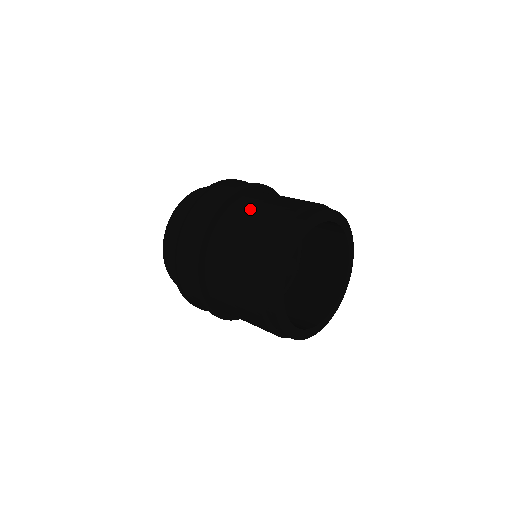
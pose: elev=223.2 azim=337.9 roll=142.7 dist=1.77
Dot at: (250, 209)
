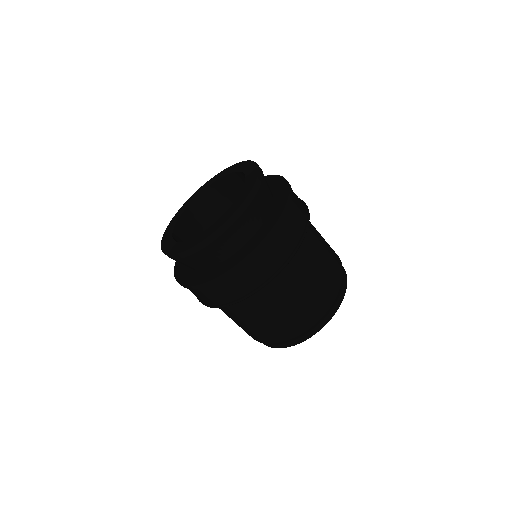
Dot at: (306, 276)
